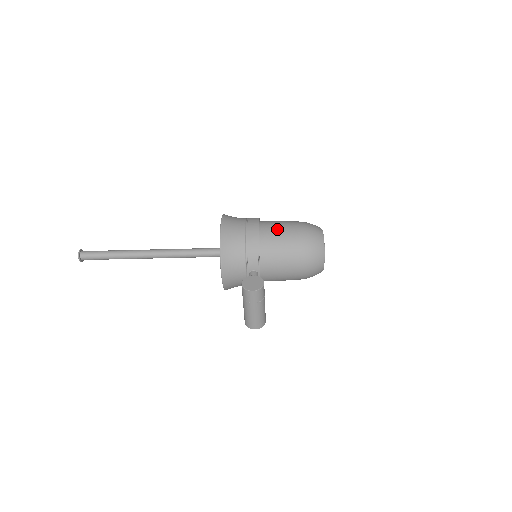
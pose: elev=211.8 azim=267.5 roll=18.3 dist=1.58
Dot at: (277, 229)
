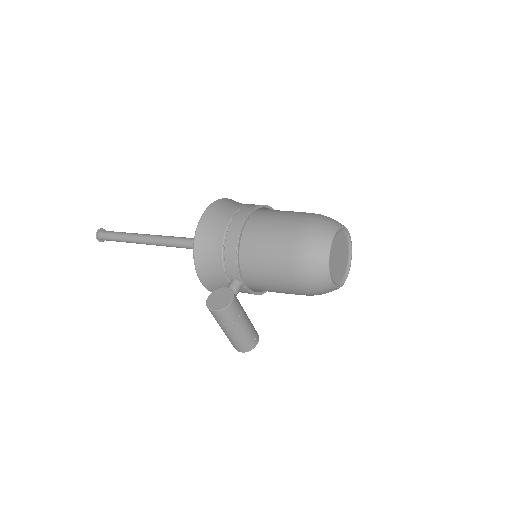
Dot at: (268, 225)
